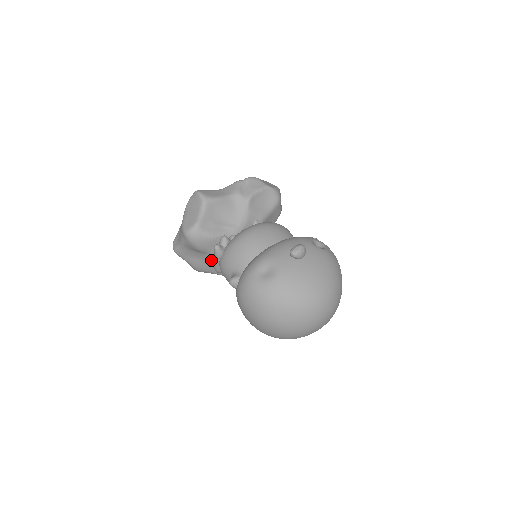
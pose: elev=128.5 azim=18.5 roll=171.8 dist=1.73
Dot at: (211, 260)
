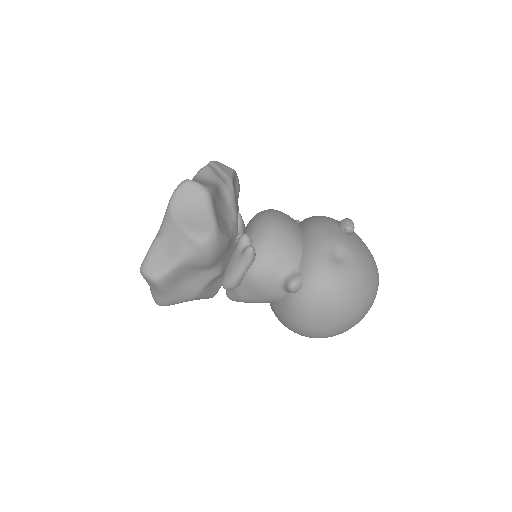
Dot at: (211, 277)
